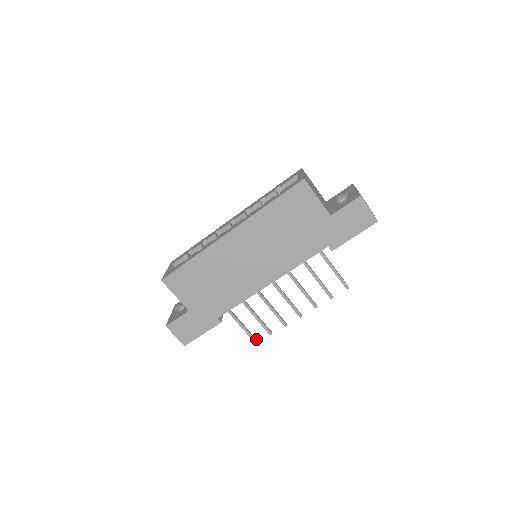
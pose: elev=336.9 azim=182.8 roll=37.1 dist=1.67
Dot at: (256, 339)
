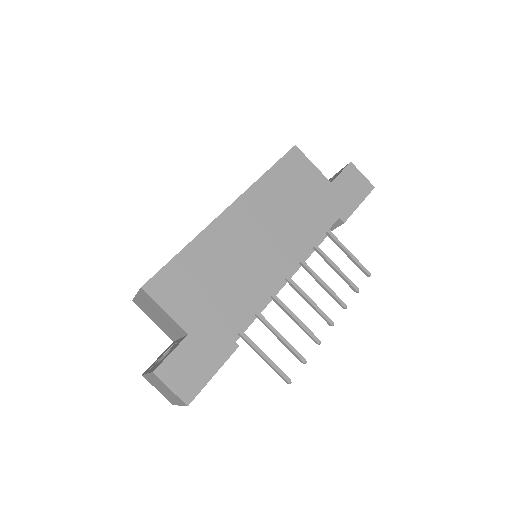
Dot at: (286, 377)
